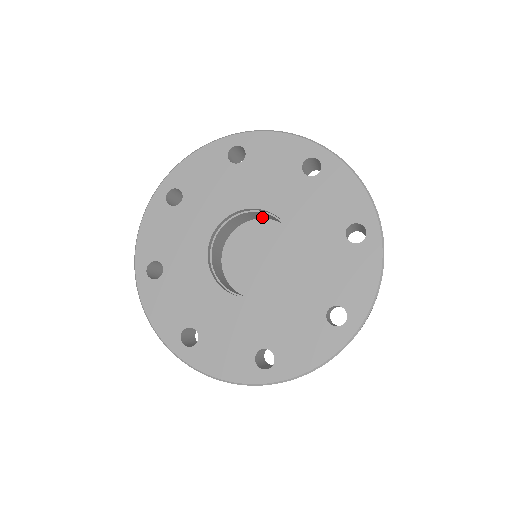
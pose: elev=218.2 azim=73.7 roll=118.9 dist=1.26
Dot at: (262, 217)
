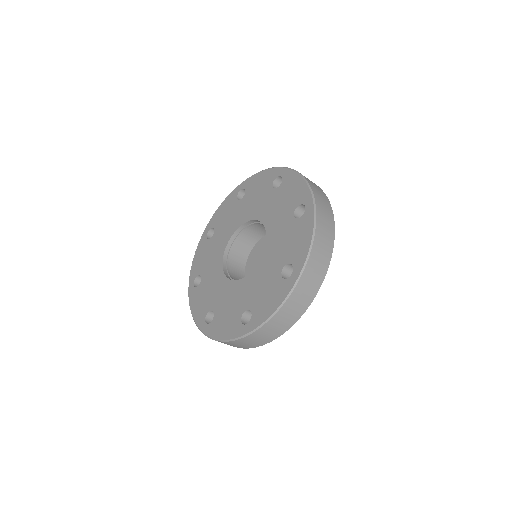
Dot at: occluded
